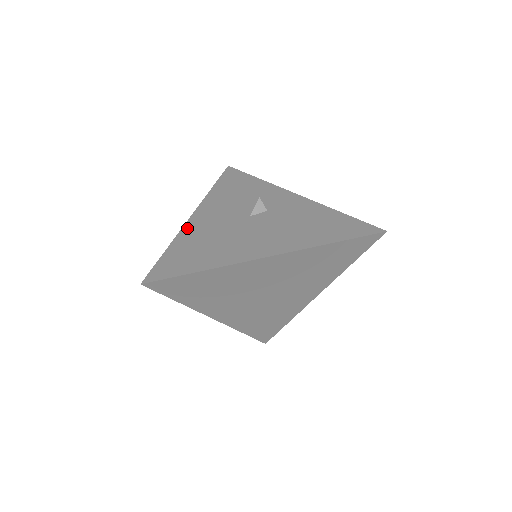
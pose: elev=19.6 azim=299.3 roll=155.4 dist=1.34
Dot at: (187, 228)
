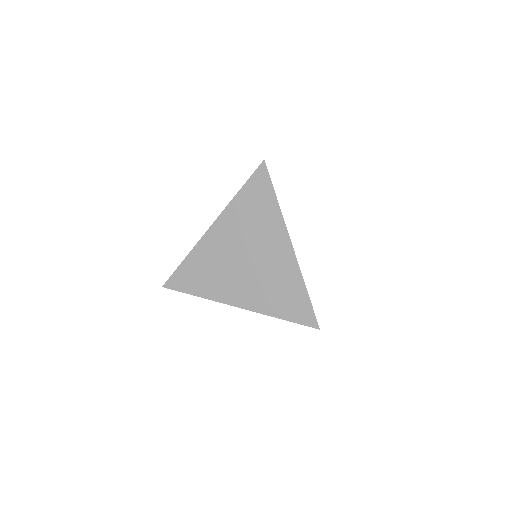
Dot at: occluded
